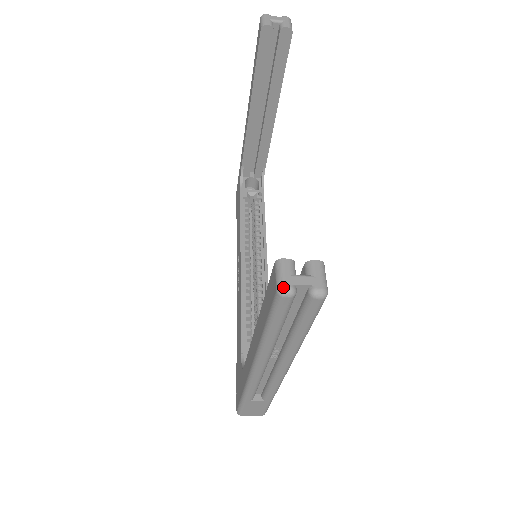
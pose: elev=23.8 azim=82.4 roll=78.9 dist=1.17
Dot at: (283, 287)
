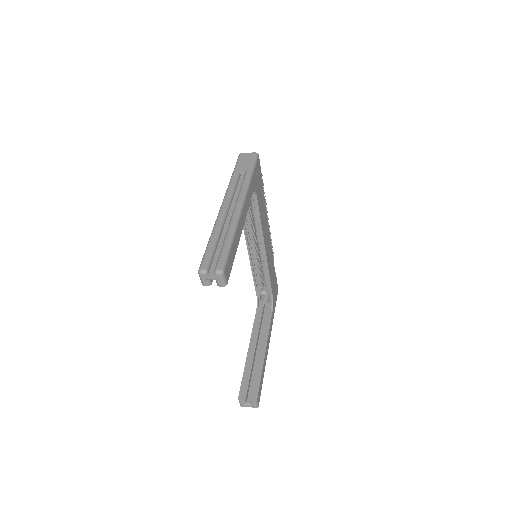
Dot at: occluded
